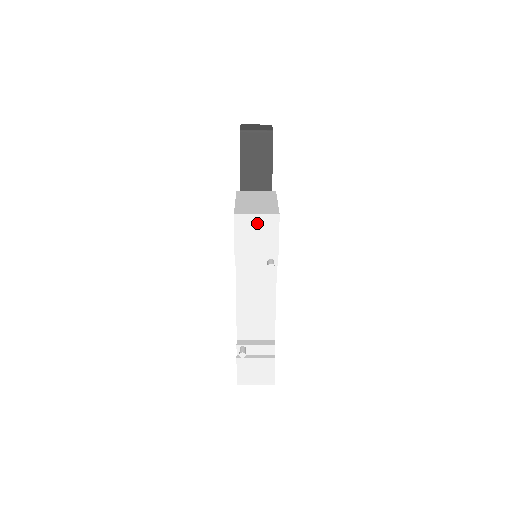
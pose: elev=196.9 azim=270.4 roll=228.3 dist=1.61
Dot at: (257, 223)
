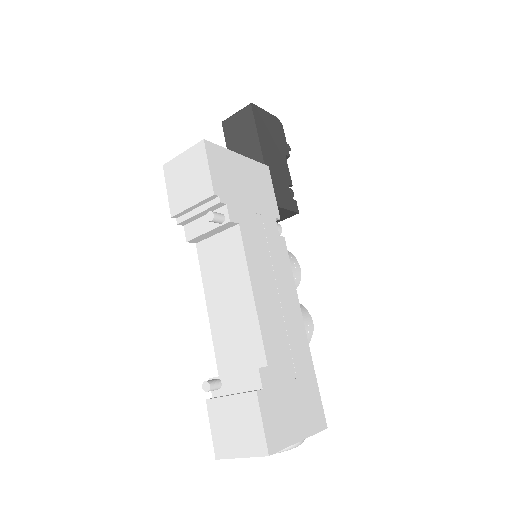
Dot at: (185, 164)
